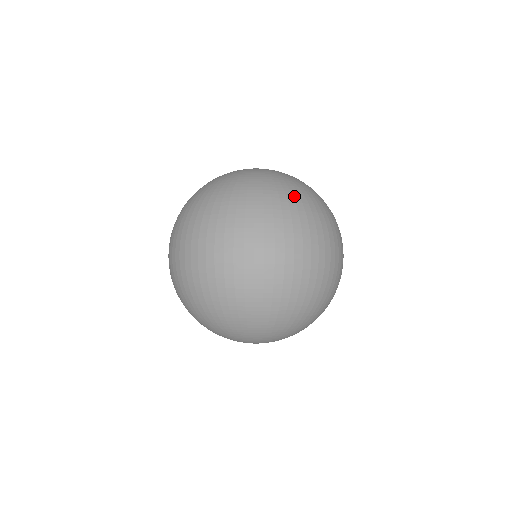
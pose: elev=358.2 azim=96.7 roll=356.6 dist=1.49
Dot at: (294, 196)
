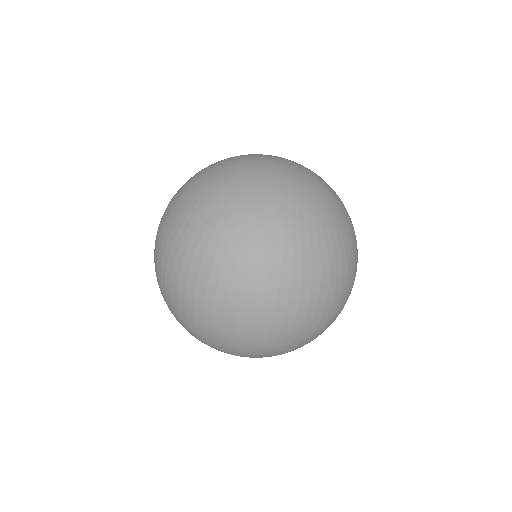
Dot at: (294, 241)
